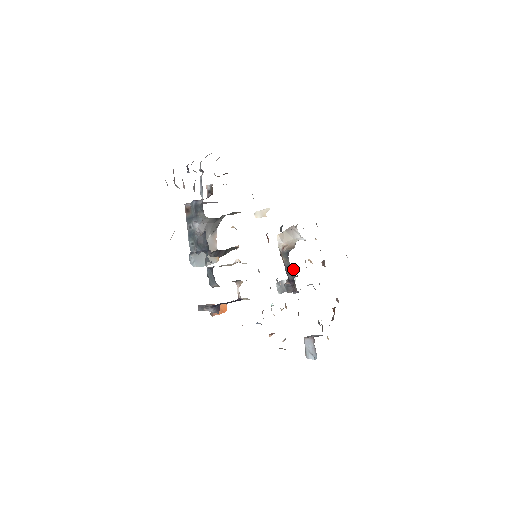
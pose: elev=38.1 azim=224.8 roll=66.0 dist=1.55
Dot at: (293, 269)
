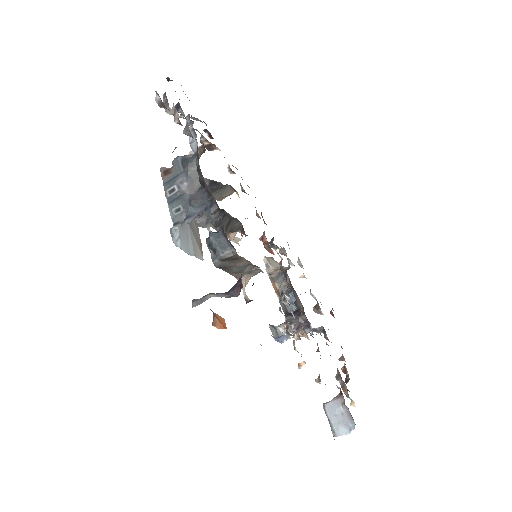
Dot at: (294, 295)
